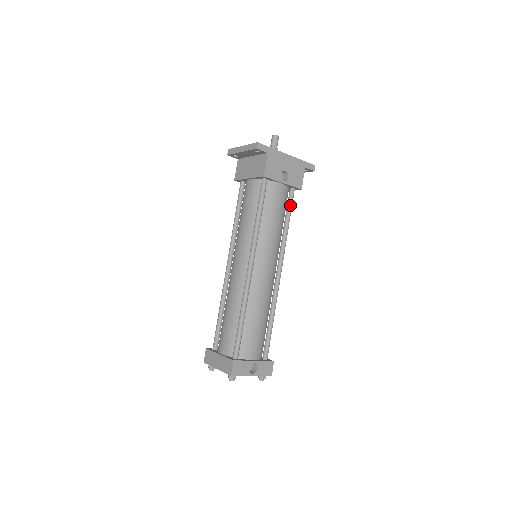
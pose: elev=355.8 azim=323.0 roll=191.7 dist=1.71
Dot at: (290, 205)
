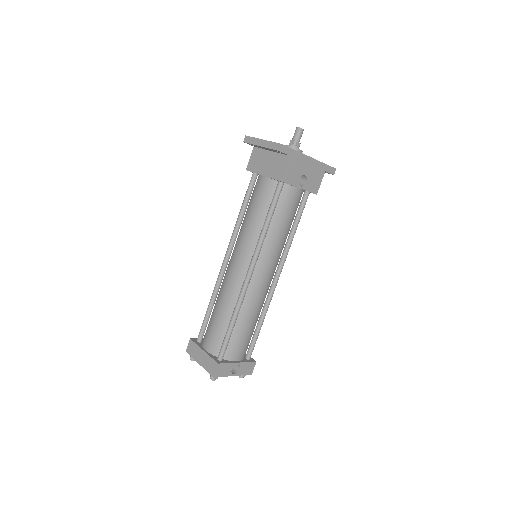
Dot at: (302, 210)
